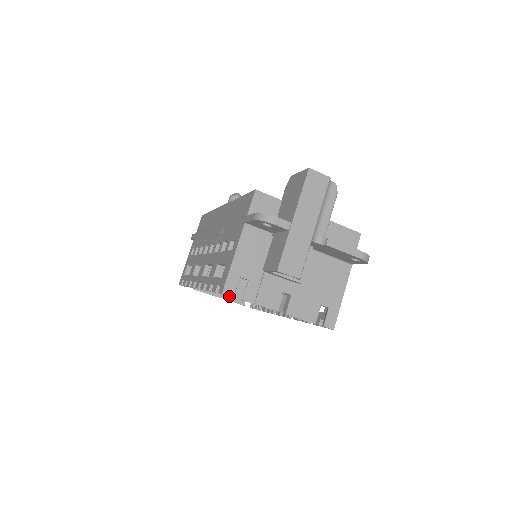
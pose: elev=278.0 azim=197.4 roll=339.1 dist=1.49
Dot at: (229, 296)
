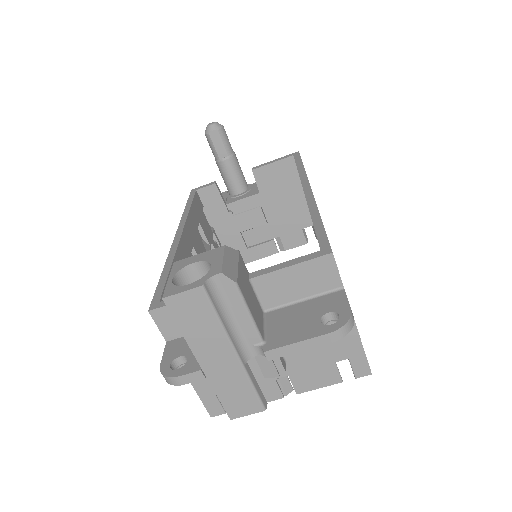
Dot at: (284, 246)
